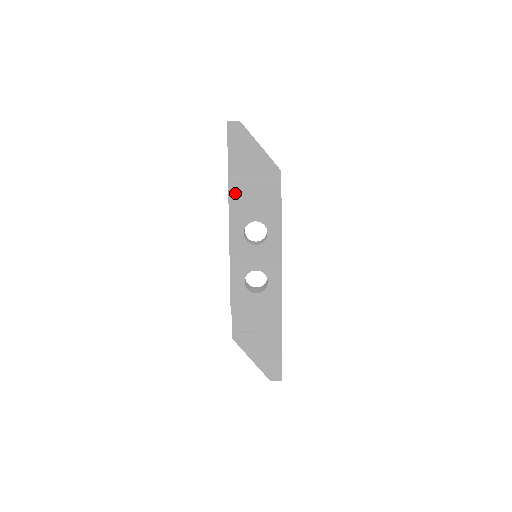
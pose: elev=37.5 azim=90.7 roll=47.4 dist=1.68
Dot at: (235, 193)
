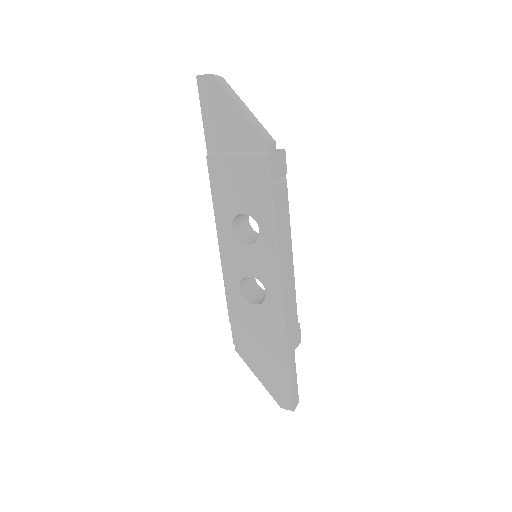
Dot at: (216, 175)
